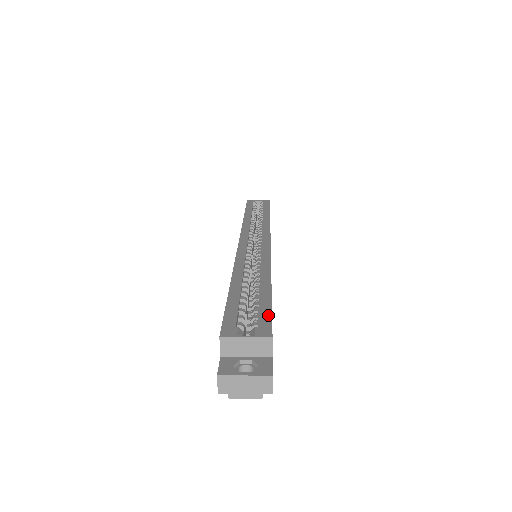
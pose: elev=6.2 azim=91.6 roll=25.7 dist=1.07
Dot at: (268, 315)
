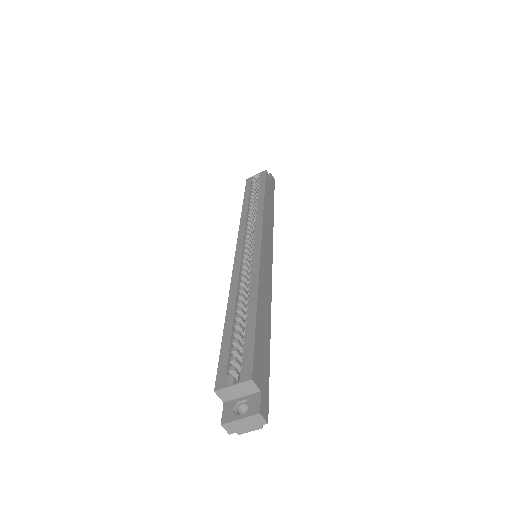
Dot at: (251, 352)
